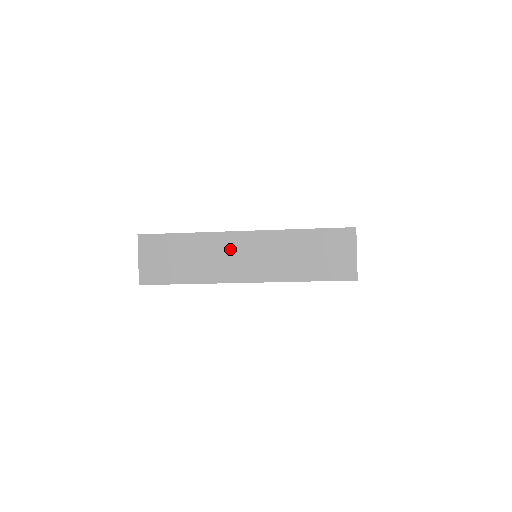
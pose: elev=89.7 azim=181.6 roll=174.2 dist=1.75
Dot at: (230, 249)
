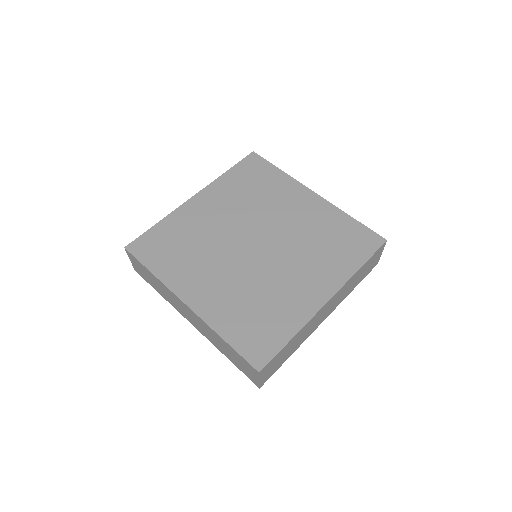
Dot at: (319, 317)
